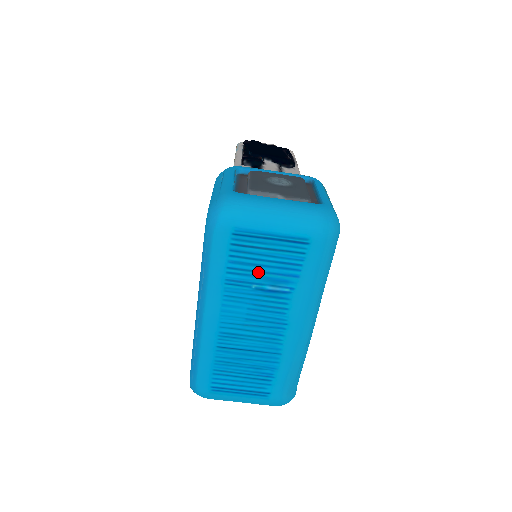
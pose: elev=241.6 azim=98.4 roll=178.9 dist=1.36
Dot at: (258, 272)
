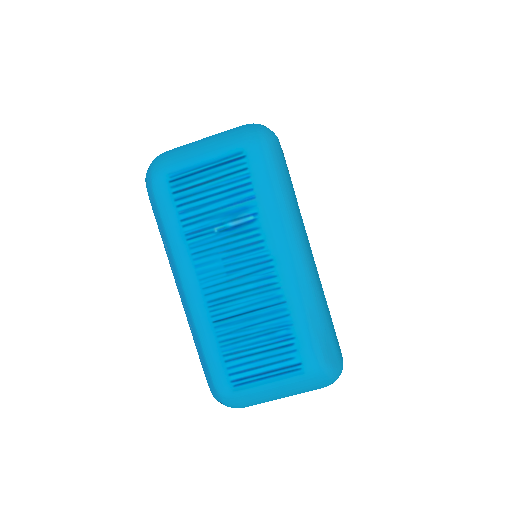
Dot at: (212, 211)
